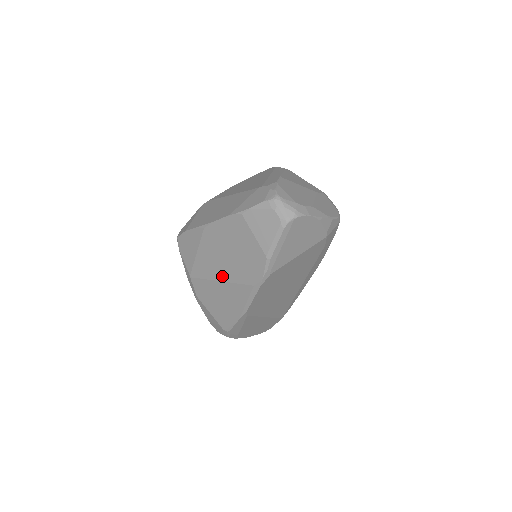
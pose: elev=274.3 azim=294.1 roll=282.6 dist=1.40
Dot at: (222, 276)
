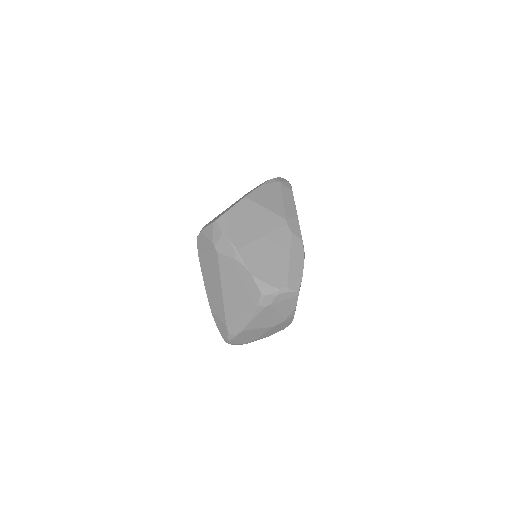
Dot at: occluded
